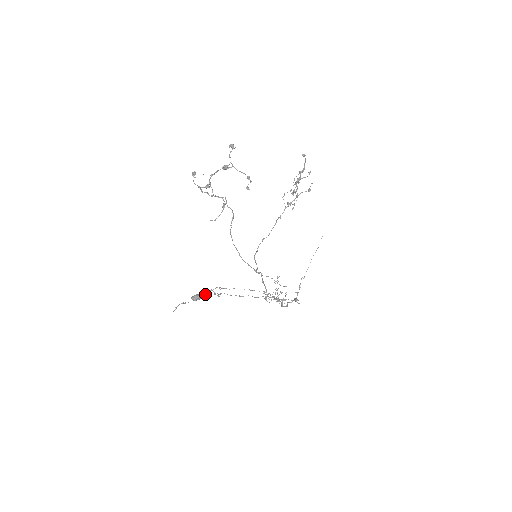
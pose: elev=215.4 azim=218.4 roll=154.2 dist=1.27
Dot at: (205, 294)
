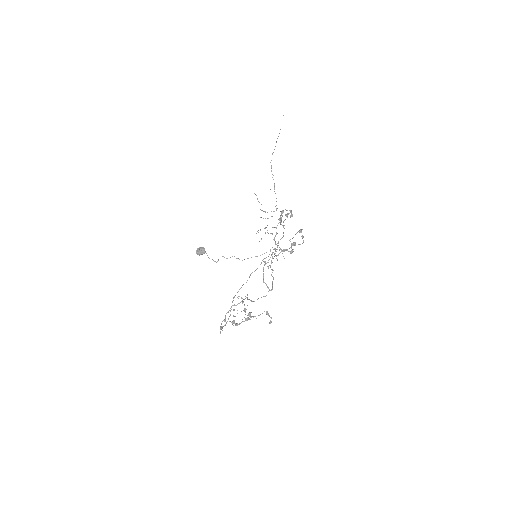
Dot at: occluded
